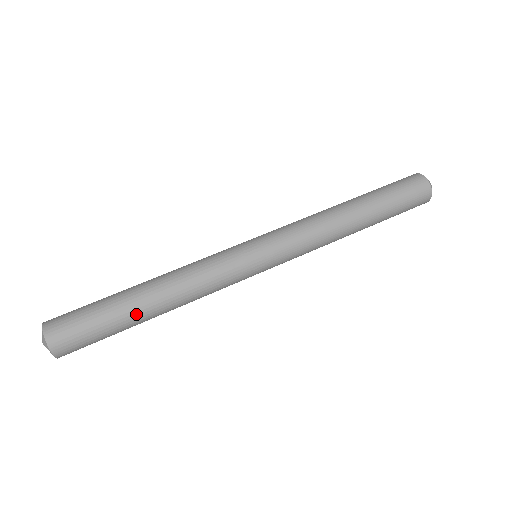
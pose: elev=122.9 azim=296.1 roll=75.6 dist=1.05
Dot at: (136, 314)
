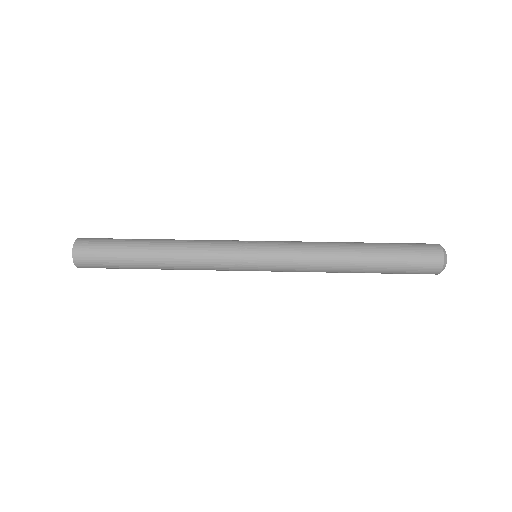
Dot at: (142, 266)
